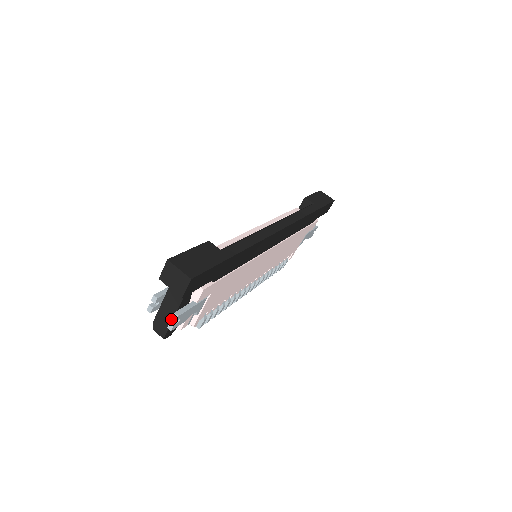
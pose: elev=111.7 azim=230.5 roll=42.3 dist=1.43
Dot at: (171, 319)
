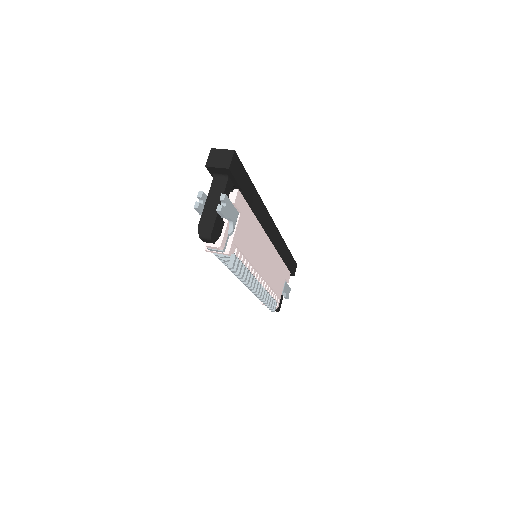
Dot at: (216, 213)
